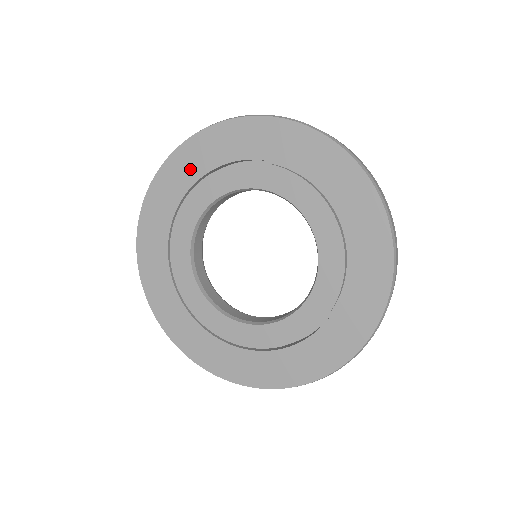
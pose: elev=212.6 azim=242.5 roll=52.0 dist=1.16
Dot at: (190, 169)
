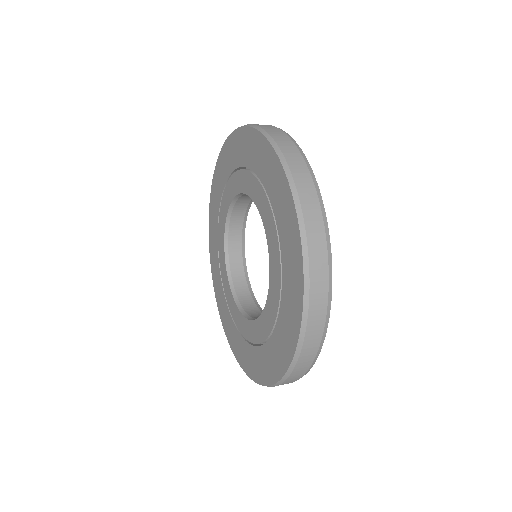
Dot at: (228, 163)
